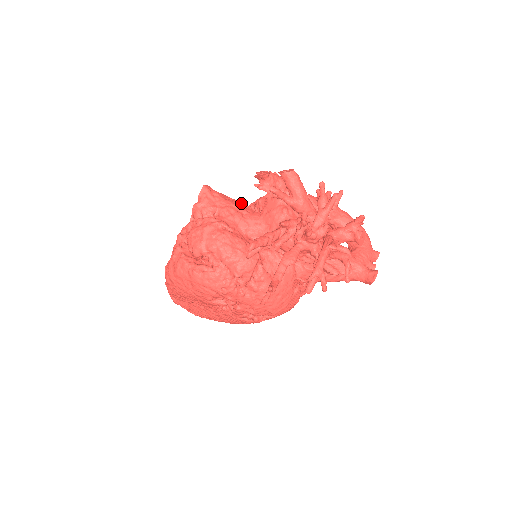
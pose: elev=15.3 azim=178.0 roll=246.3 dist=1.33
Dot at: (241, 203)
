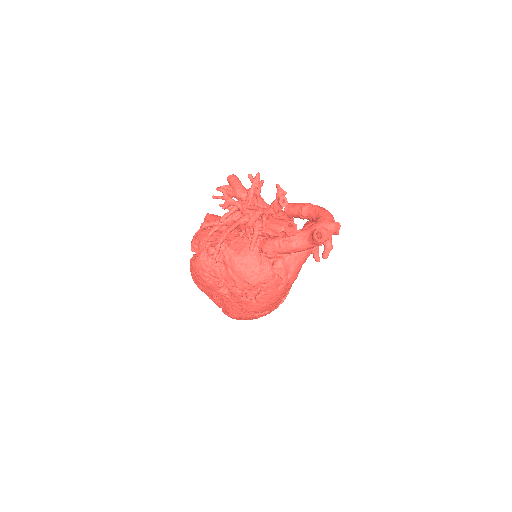
Dot at: occluded
